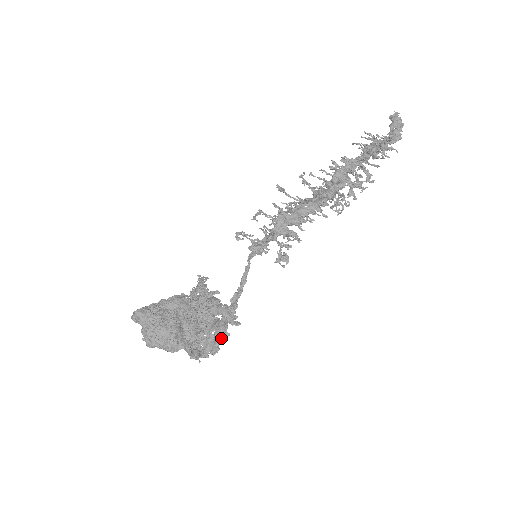
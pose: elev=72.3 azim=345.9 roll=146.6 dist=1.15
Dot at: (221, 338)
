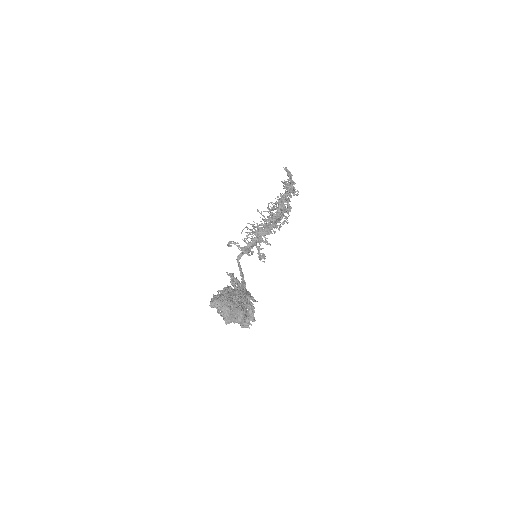
Dot at: occluded
